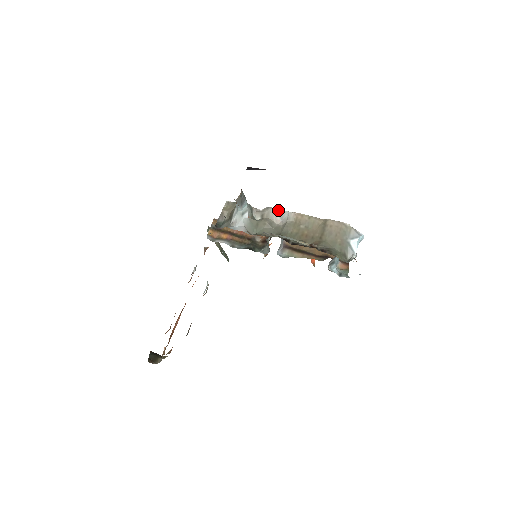
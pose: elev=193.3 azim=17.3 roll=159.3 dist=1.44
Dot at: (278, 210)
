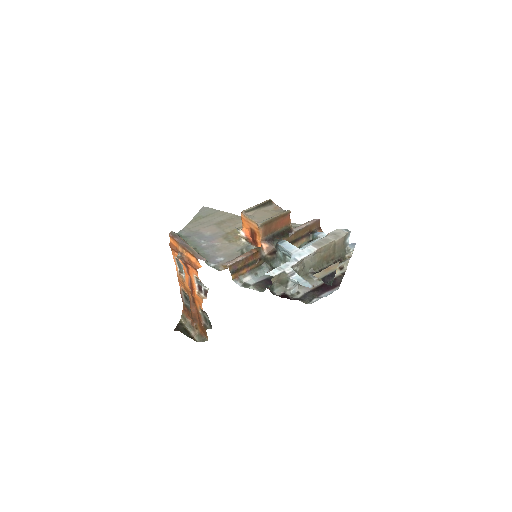
Dot at: occluded
